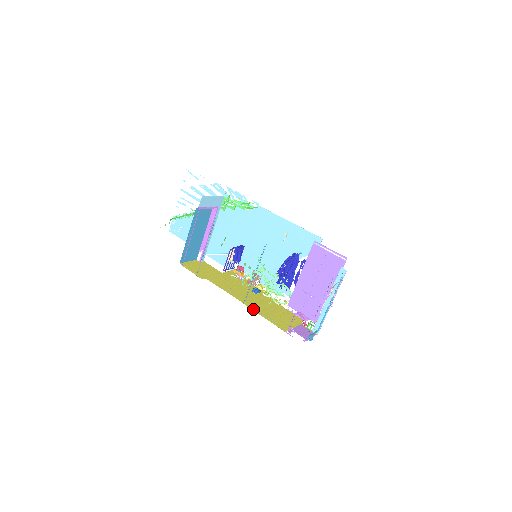
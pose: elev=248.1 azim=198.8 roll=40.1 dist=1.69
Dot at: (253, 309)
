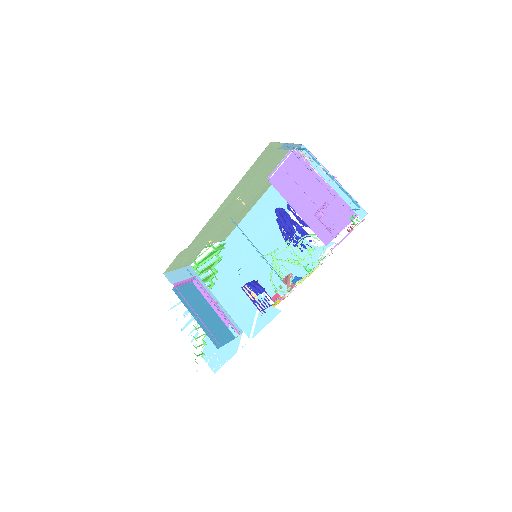
Dot at: occluded
